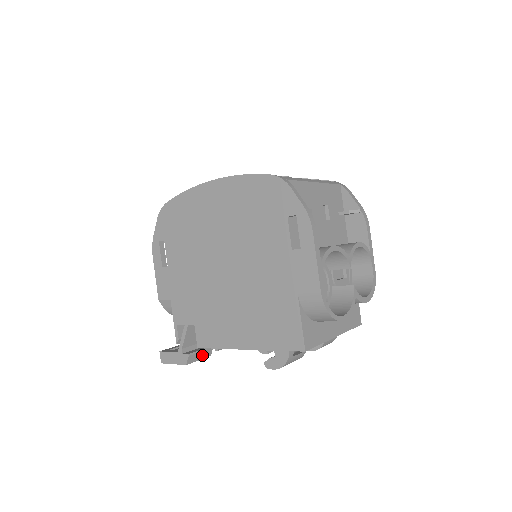
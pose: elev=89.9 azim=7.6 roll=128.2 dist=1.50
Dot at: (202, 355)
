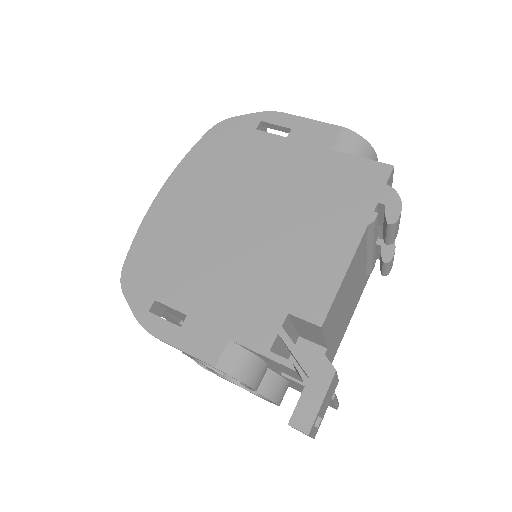
Dot at: occluded
